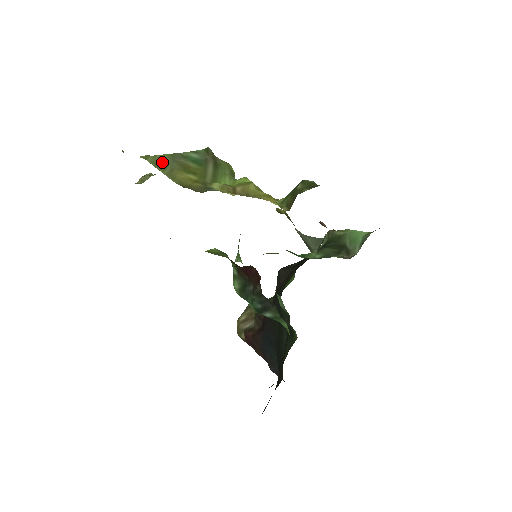
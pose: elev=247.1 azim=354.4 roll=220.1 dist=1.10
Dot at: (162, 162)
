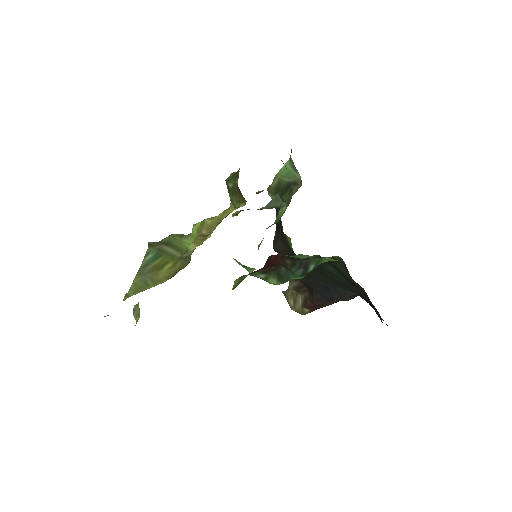
Dot at: (140, 285)
